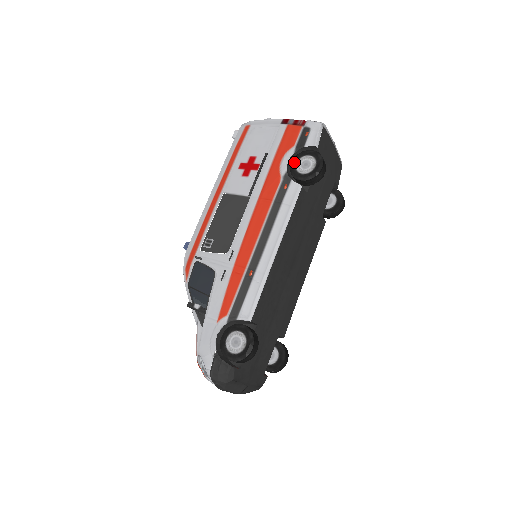
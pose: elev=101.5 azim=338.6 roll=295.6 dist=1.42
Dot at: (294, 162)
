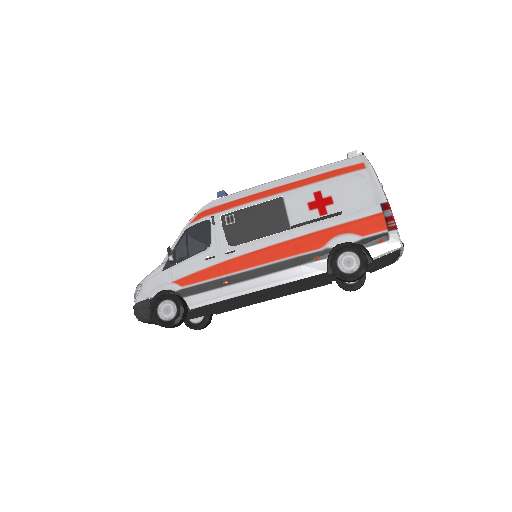
Dot at: (345, 249)
